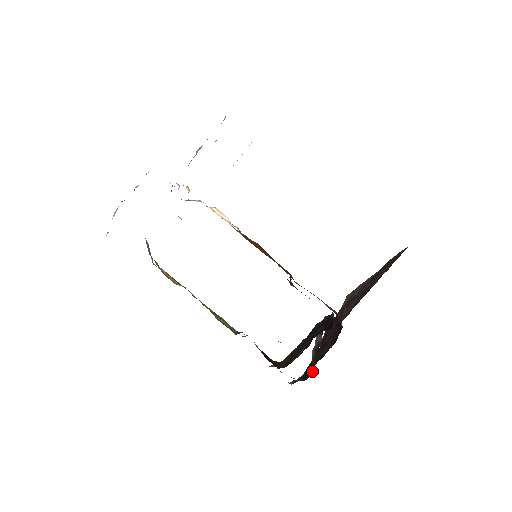
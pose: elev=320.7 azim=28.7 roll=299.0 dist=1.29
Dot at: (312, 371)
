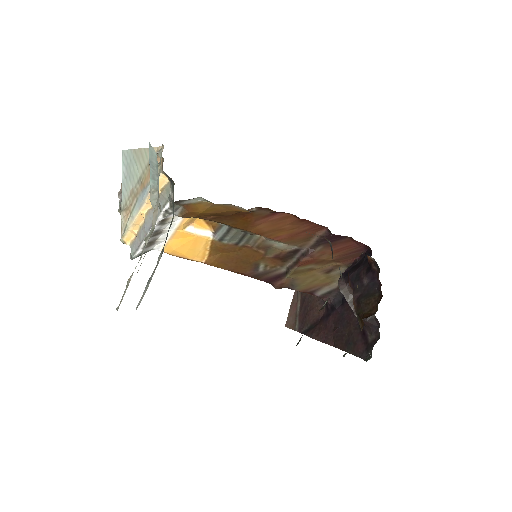
Dot at: (376, 324)
